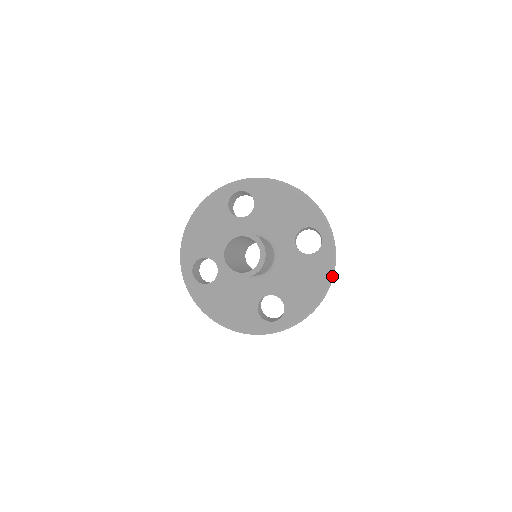
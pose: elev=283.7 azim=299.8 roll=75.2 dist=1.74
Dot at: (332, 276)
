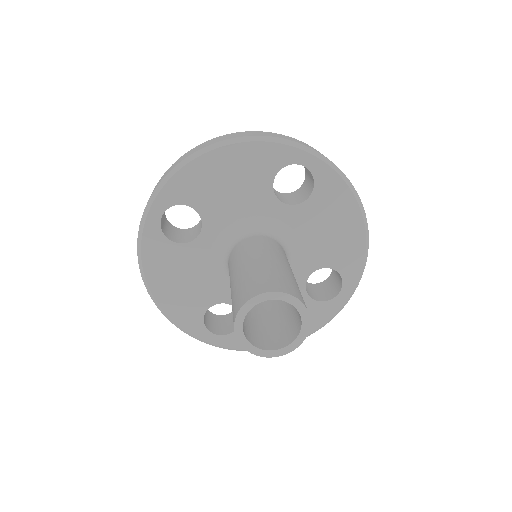
Dot at: (312, 333)
